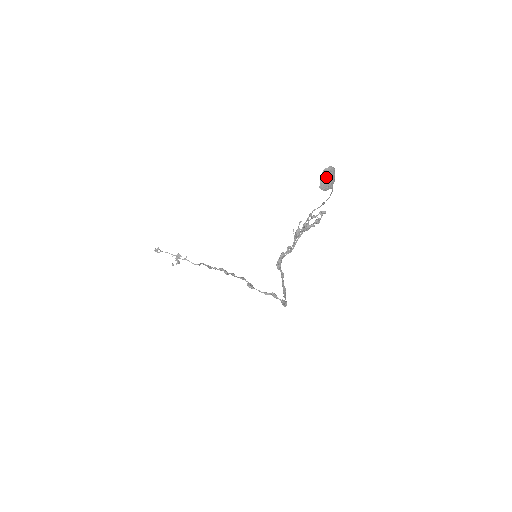
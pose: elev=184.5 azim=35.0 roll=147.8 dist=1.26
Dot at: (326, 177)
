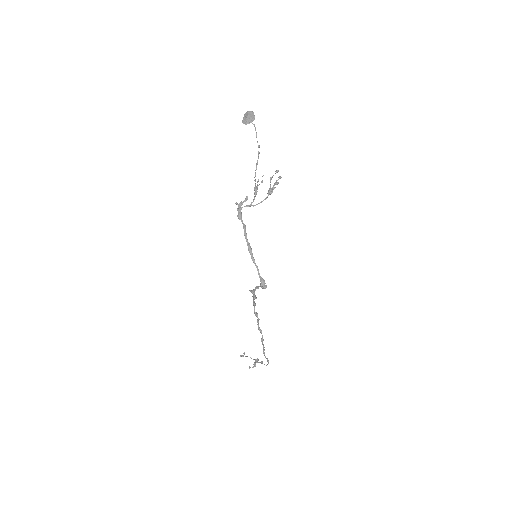
Dot at: (246, 116)
